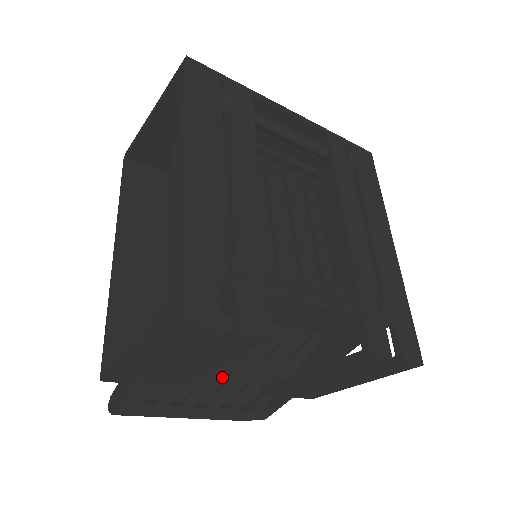
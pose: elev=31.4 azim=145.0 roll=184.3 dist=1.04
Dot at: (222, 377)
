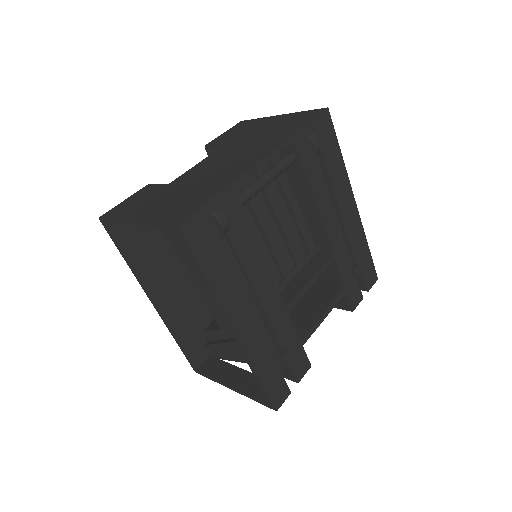
Dot at: occluded
